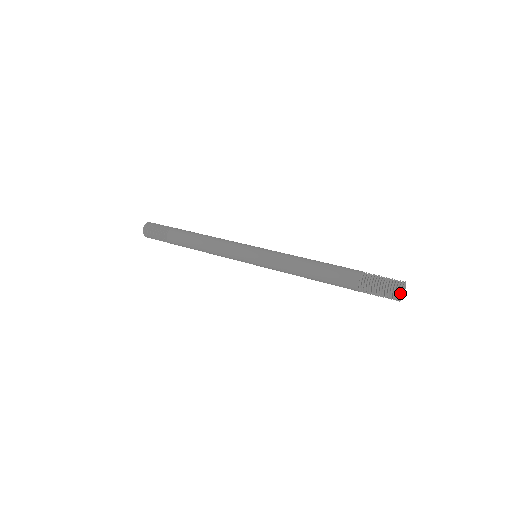
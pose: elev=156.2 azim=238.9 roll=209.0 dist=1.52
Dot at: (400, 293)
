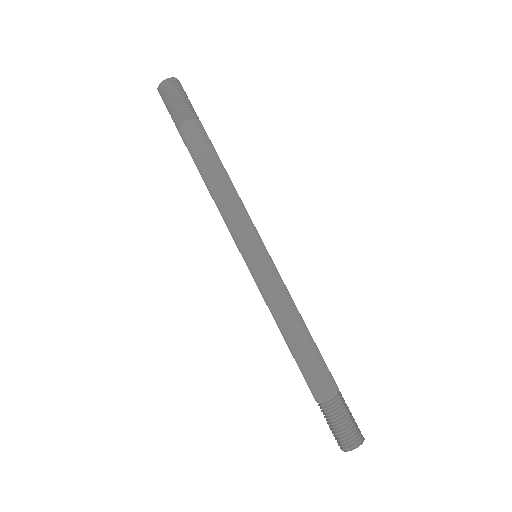
Dot at: (342, 448)
